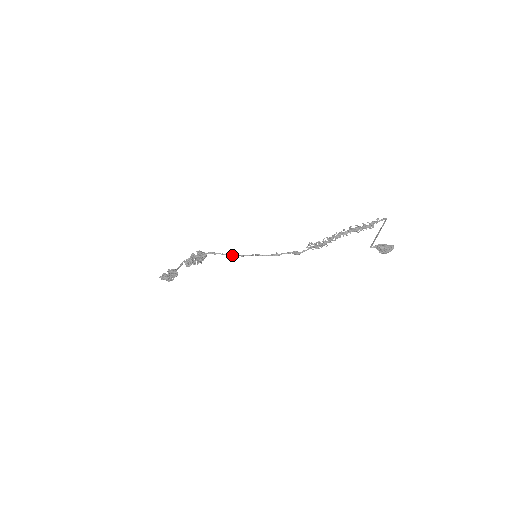
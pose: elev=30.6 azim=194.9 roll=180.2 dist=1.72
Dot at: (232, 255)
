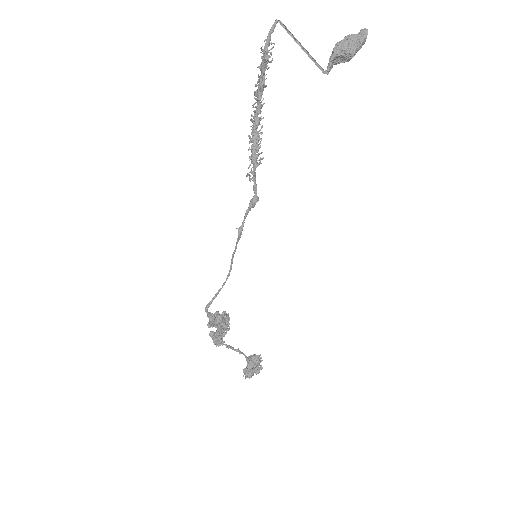
Dot at: (222, 286)
